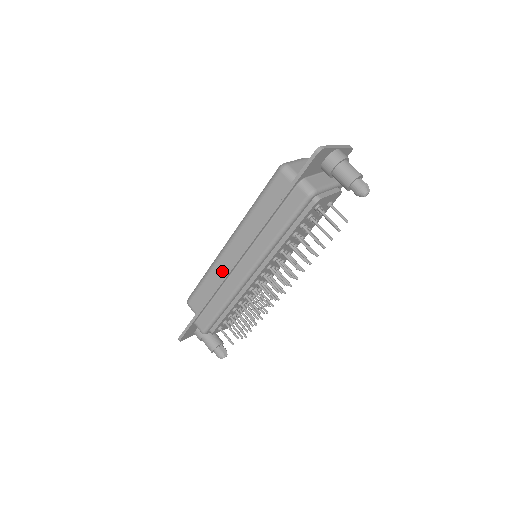
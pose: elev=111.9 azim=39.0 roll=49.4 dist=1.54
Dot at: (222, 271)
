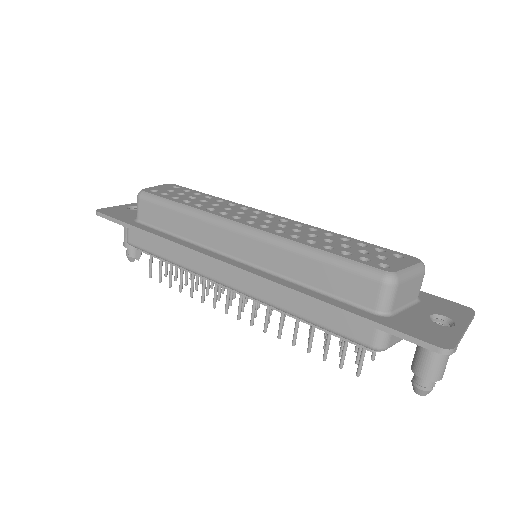
Dot at: (205, 236)
